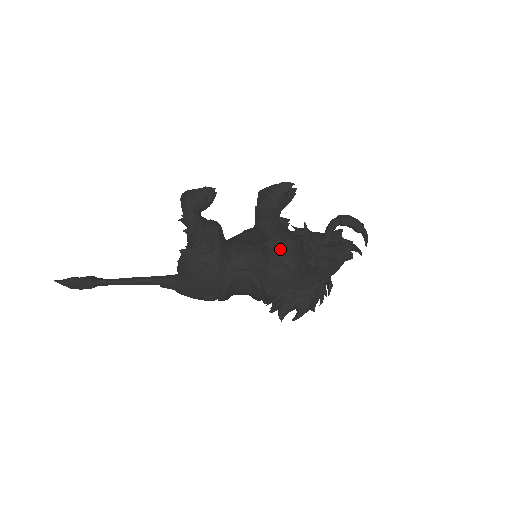
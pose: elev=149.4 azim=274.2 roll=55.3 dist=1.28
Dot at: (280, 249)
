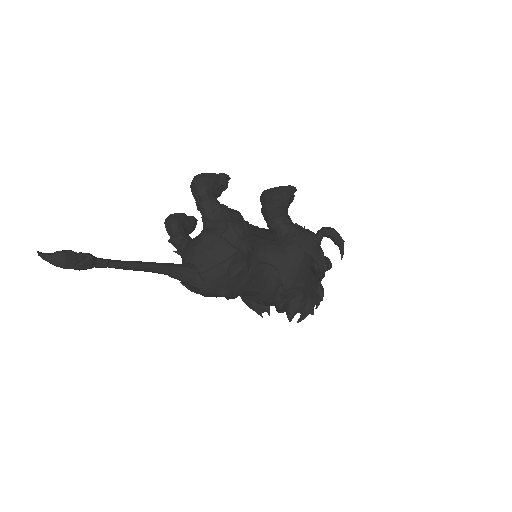
Dot at: (311, 243)
